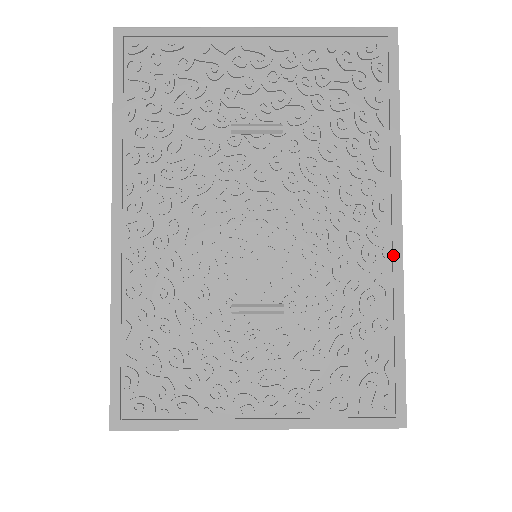
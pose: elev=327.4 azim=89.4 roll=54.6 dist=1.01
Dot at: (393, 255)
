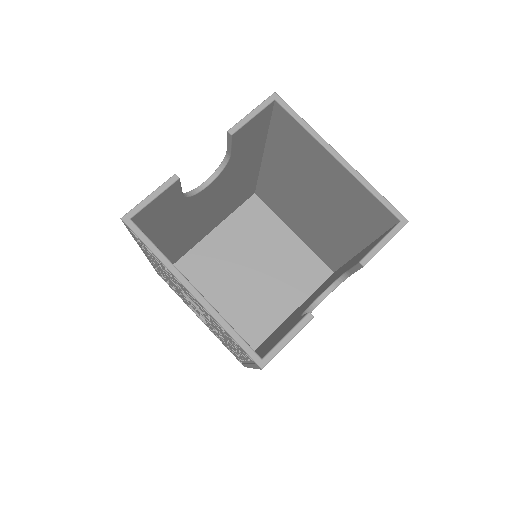
Dot at: (246, 364)
